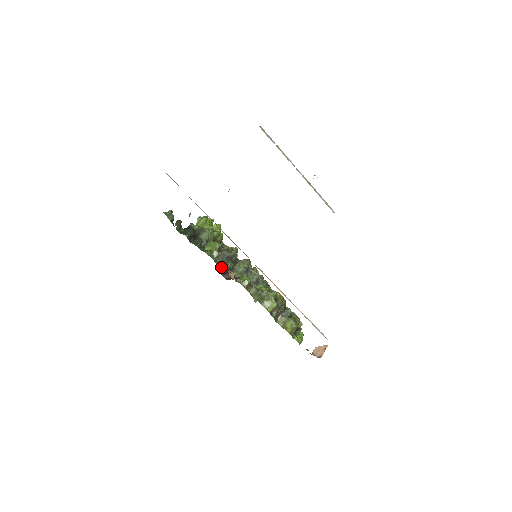
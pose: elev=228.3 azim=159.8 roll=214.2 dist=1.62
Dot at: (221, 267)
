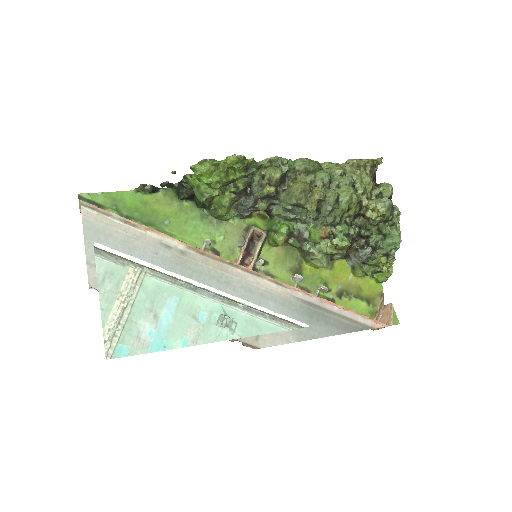
Dot at: (245, 217)
